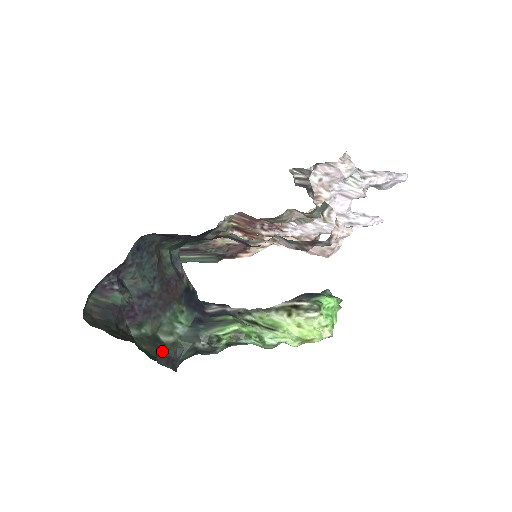
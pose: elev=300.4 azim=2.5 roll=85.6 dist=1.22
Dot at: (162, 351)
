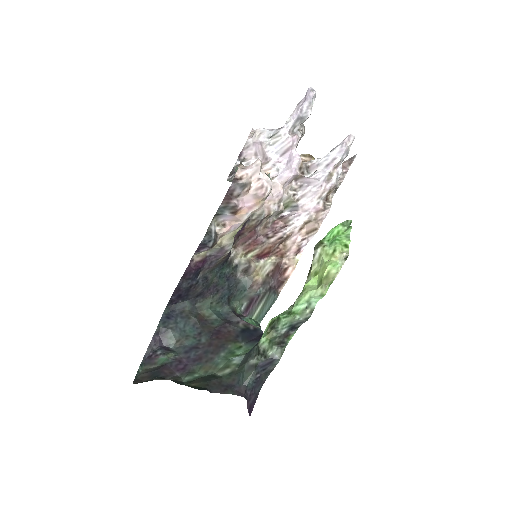
Dot at: (217, 383)
